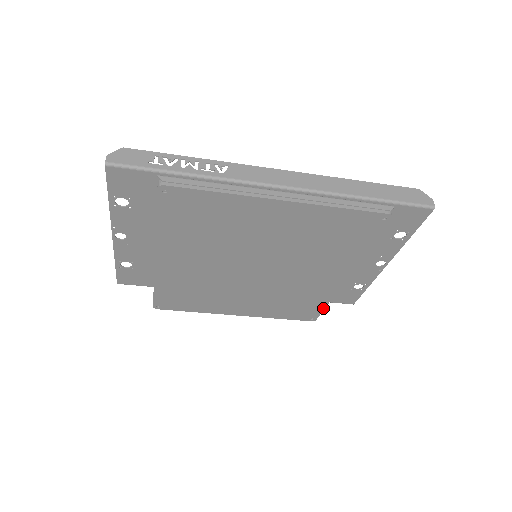
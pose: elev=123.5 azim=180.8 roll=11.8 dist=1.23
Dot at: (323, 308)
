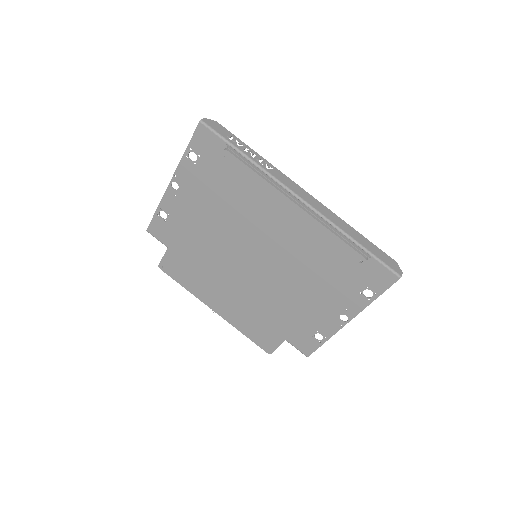
Dot at: (282, 341)
